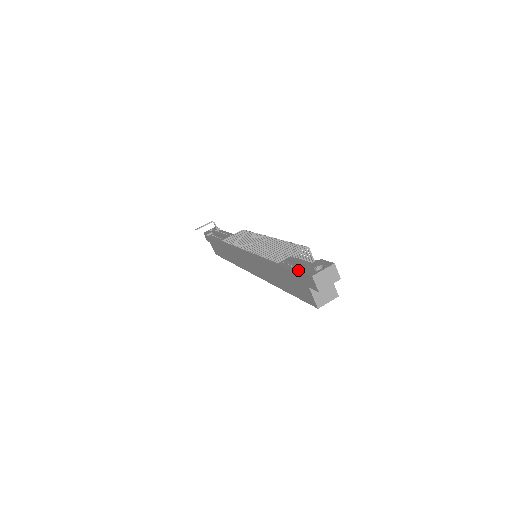
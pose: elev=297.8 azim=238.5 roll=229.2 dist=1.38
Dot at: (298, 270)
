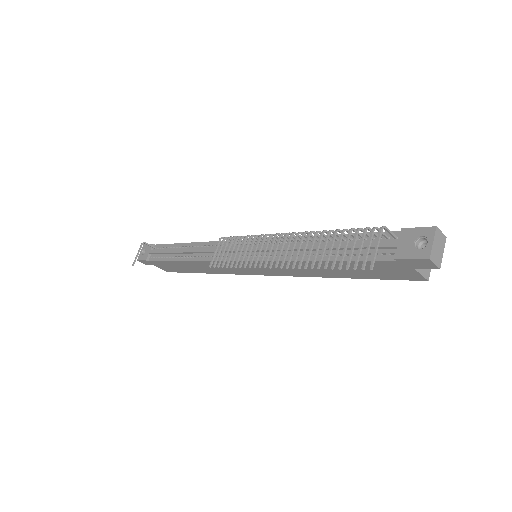
Dot at: (383, 257)
